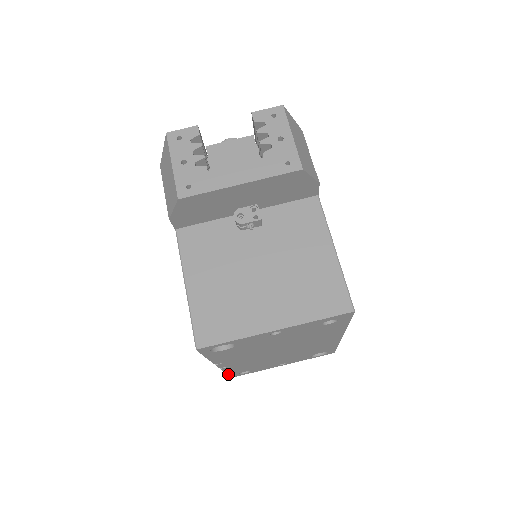
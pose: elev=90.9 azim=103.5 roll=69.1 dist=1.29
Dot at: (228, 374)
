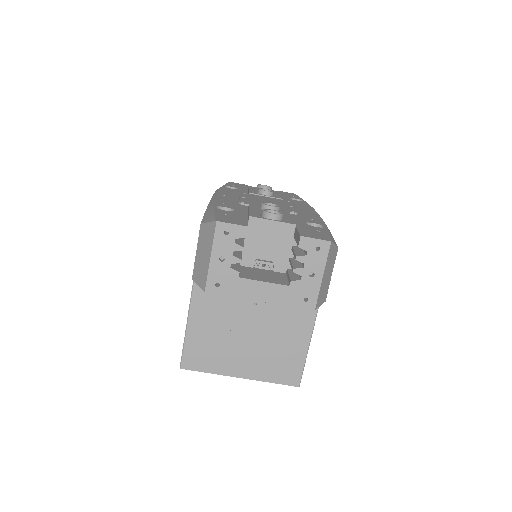
Dot at: occluded
